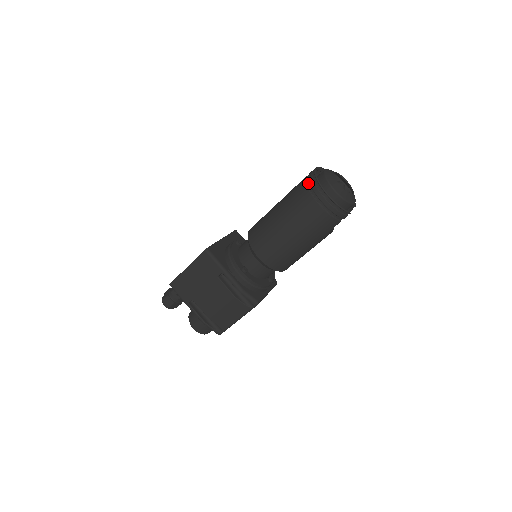
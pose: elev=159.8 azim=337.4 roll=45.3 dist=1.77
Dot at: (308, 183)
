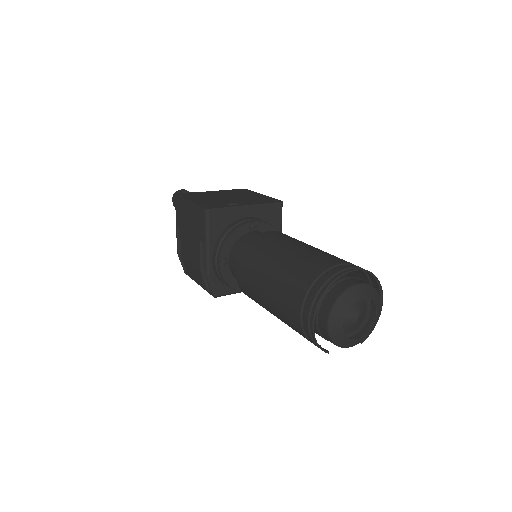
Dot at: (319, 280)
